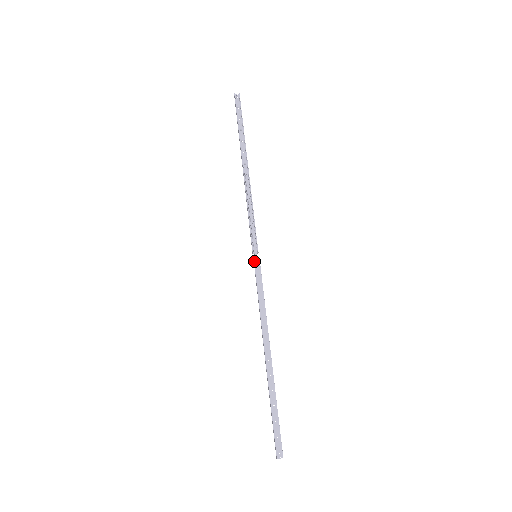
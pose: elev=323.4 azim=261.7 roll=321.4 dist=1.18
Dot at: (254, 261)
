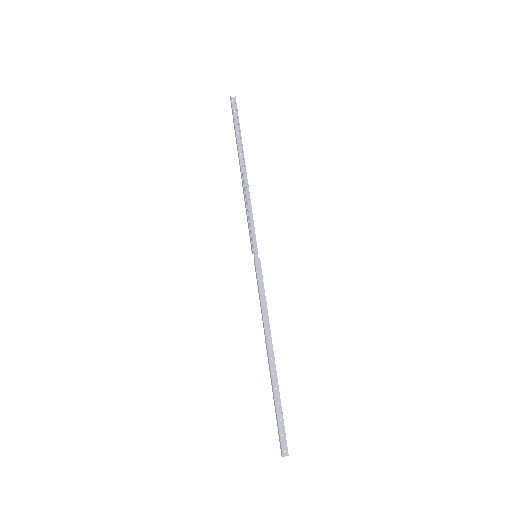
Dot at: (255, 261)
